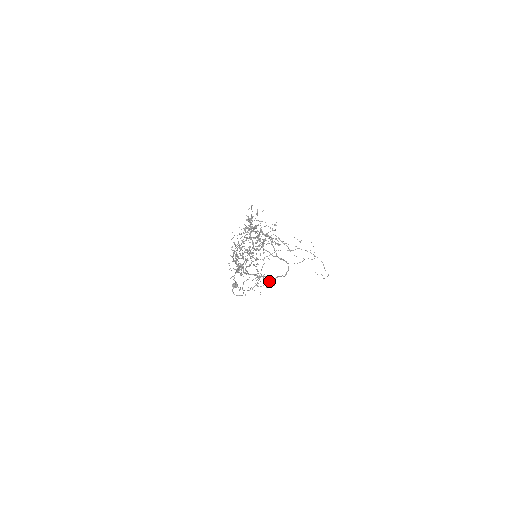
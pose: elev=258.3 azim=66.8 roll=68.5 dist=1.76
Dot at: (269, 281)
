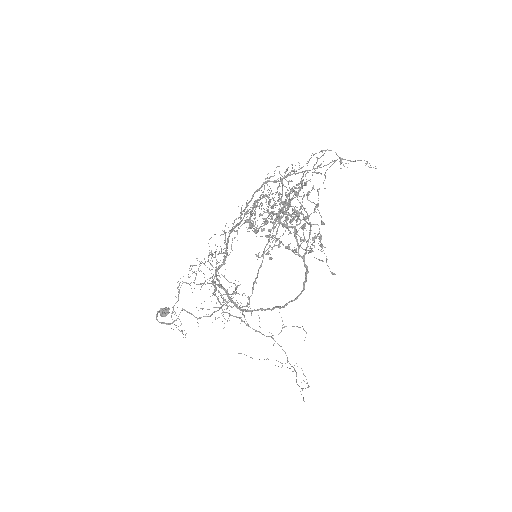
Dot at: (249, 302)
